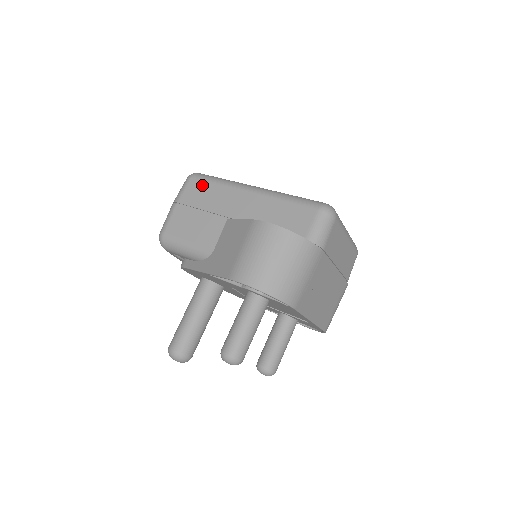
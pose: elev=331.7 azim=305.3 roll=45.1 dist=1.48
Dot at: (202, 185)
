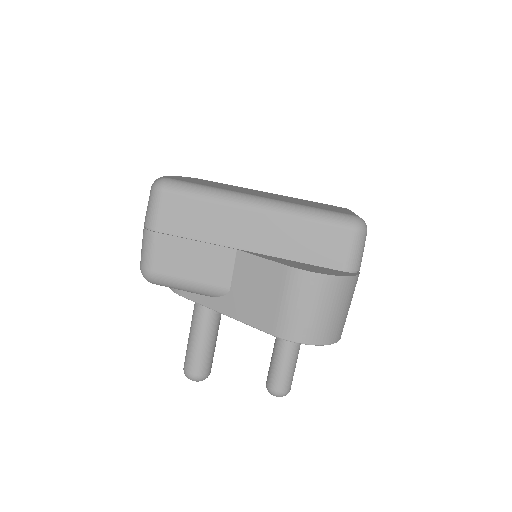
Dot at: (183, 203)
